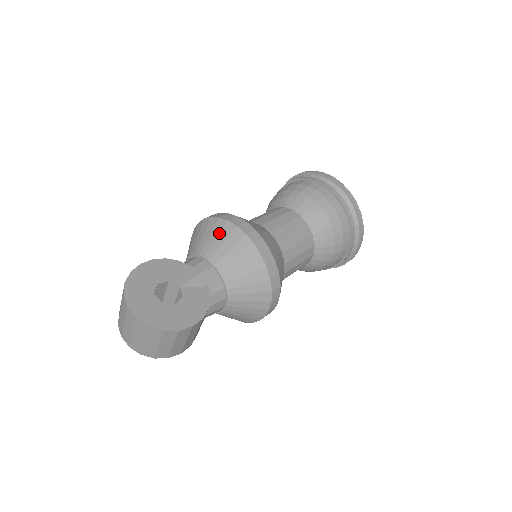
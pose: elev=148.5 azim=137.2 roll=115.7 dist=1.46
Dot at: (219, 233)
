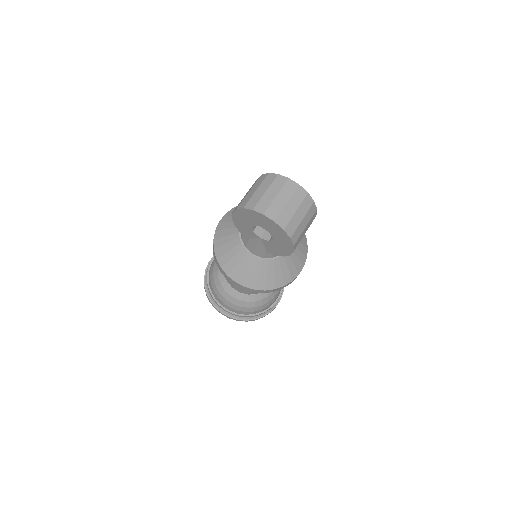
Dot at: occluded
